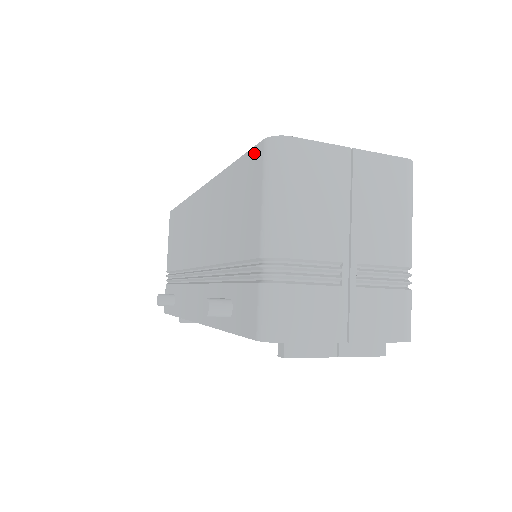
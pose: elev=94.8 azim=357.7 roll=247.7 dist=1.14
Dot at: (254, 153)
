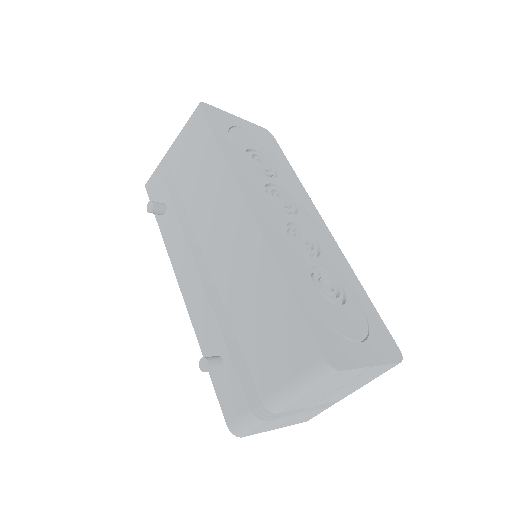
Dot at: (309, 341)
